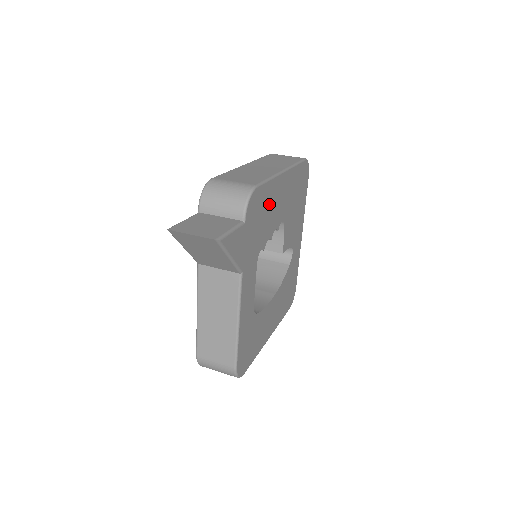
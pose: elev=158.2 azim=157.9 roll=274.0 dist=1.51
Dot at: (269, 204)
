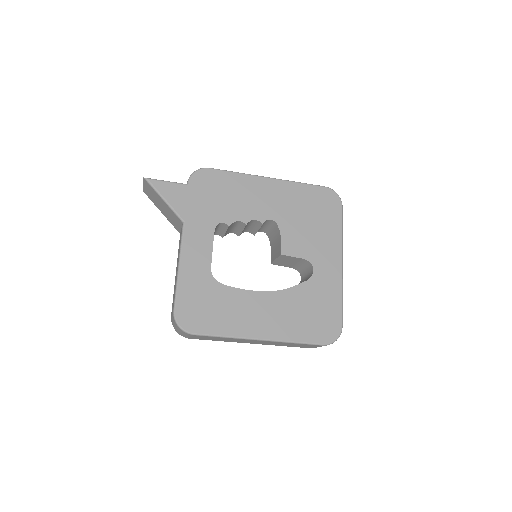
Dot at: (236, 191)
